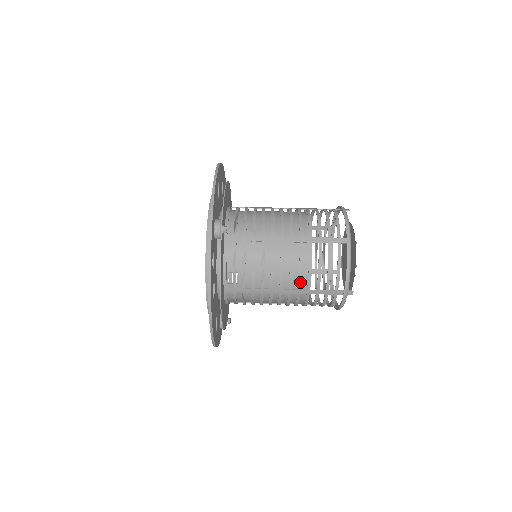
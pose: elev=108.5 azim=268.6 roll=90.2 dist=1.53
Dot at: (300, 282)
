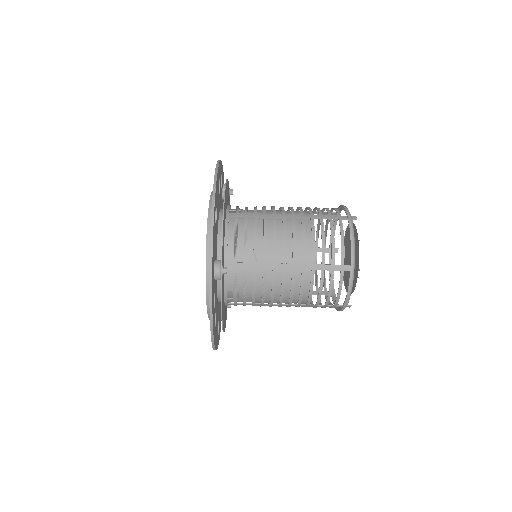
Dot at: (300, 301)
